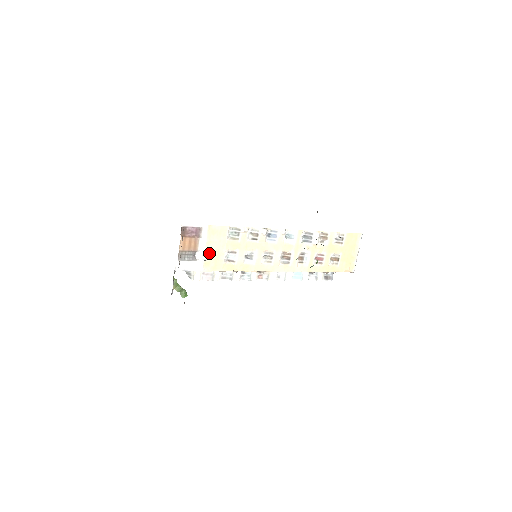
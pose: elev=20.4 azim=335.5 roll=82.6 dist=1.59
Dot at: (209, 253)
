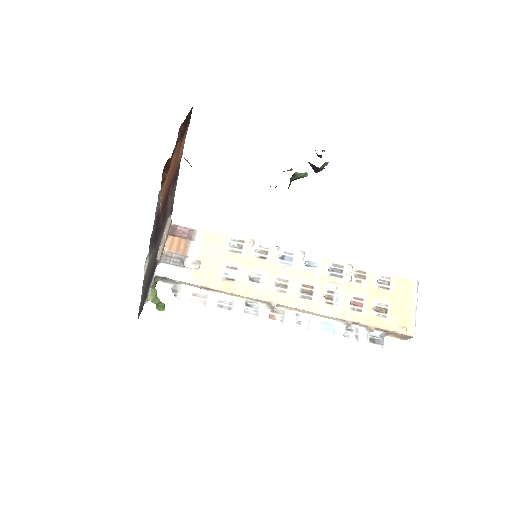
Dot at: (202, 262)
